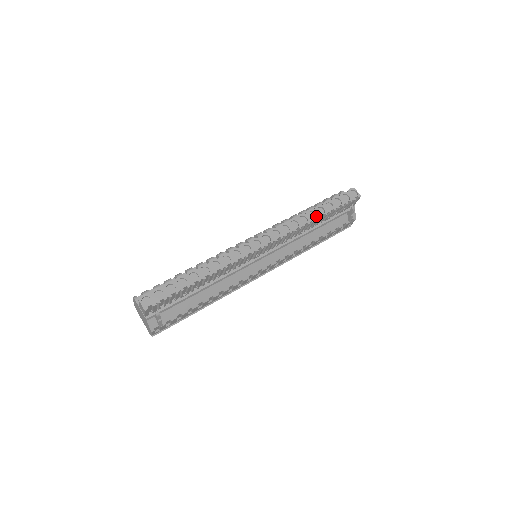
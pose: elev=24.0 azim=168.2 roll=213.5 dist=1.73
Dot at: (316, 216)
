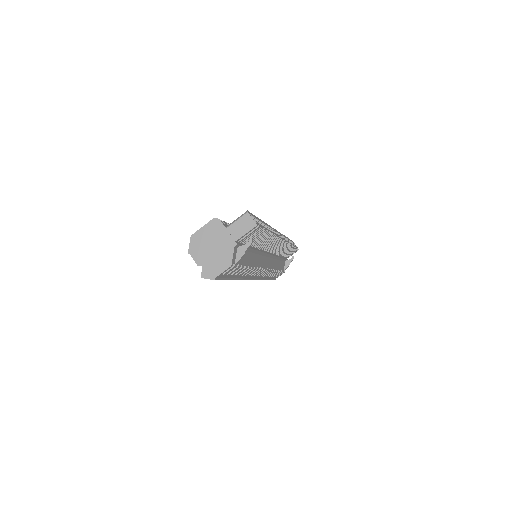
Dot at: (291, 243)
